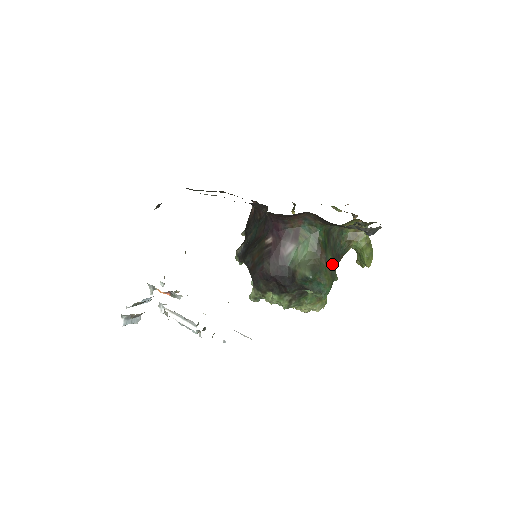
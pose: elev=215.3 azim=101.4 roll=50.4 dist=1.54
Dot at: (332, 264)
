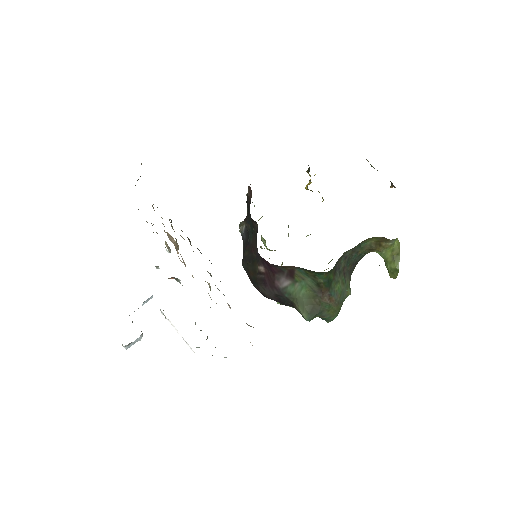
Dot at: (341, 290)
